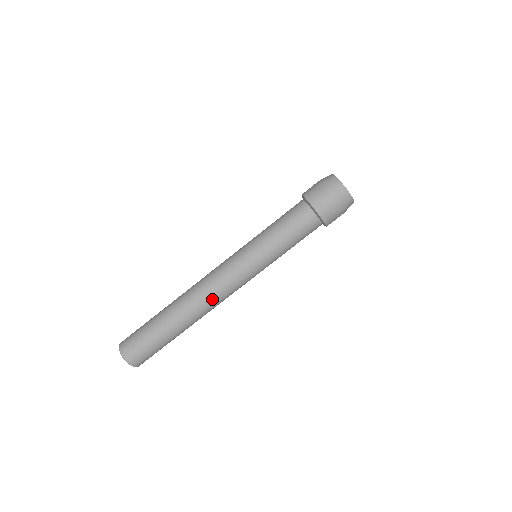
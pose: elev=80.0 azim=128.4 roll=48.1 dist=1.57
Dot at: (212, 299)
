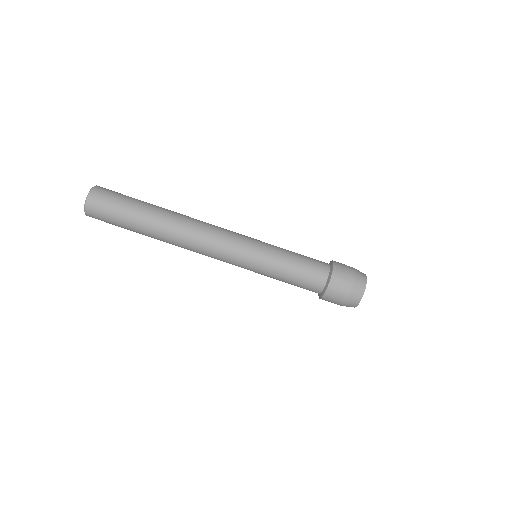
Dot at: (196, 239)
